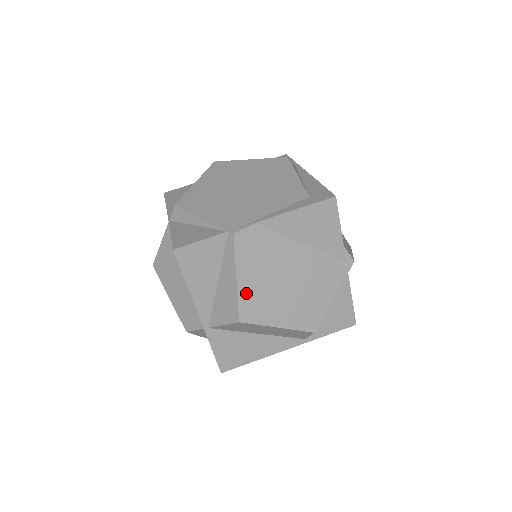
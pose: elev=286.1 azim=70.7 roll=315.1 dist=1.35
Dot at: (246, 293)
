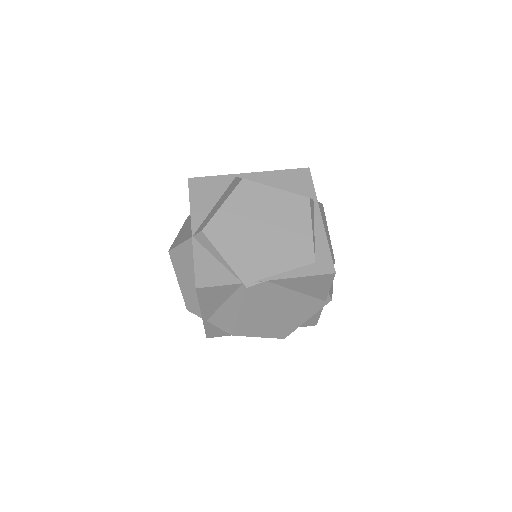
Dot at: (243, 320)
